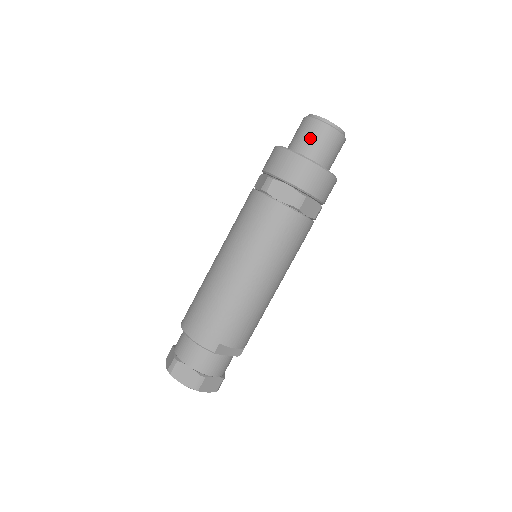
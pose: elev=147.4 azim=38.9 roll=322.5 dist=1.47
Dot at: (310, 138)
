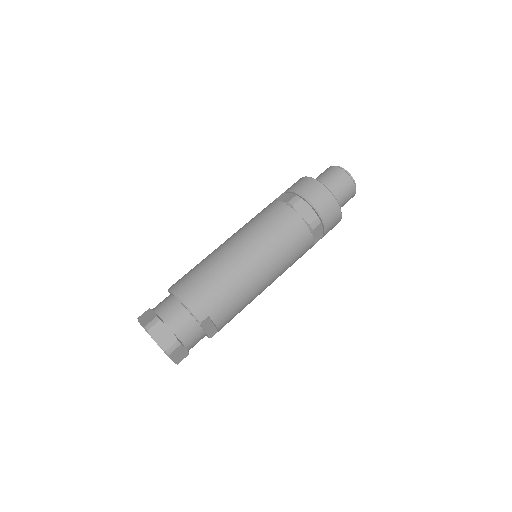
Dot at: (336, 182)
